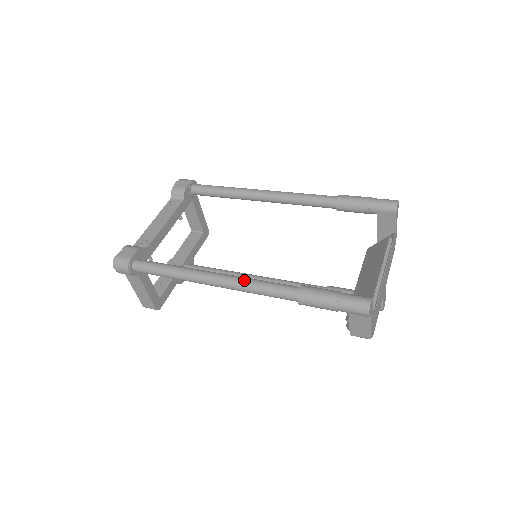
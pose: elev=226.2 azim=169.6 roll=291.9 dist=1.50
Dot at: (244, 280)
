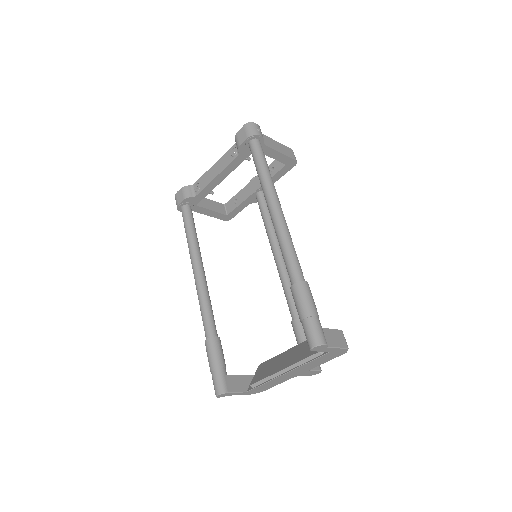
Dot at: (198, 295)
